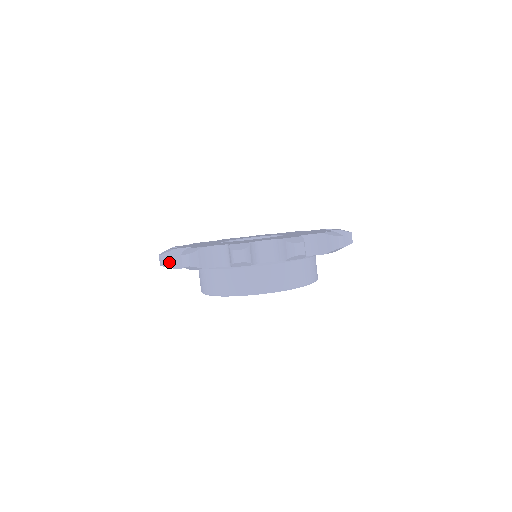
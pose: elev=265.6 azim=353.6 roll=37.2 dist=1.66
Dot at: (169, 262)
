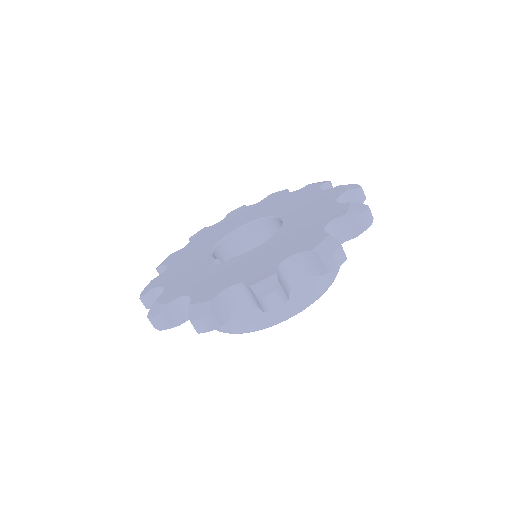
Dot at: (167, 323)
